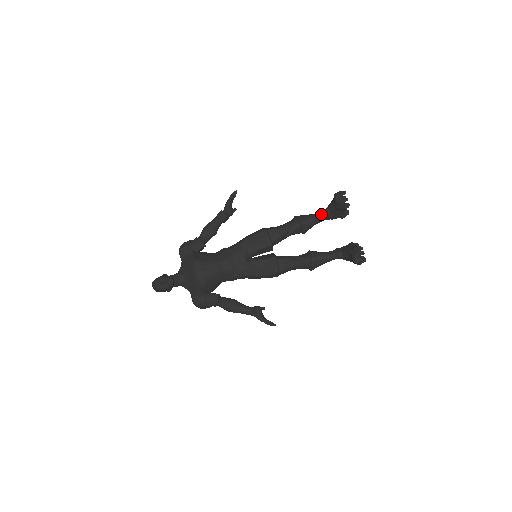
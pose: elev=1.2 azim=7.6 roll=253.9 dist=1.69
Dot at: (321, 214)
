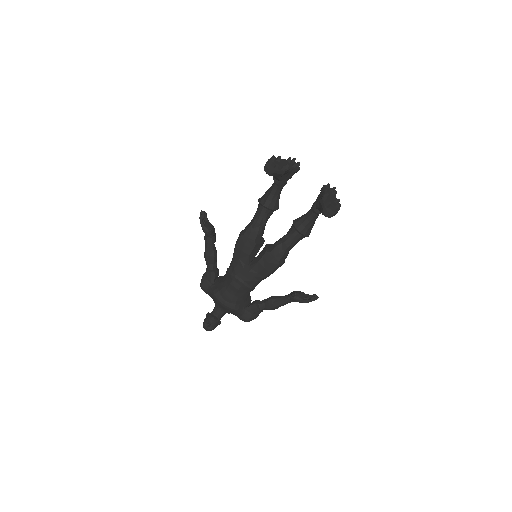
Dot at: (274, 185)
